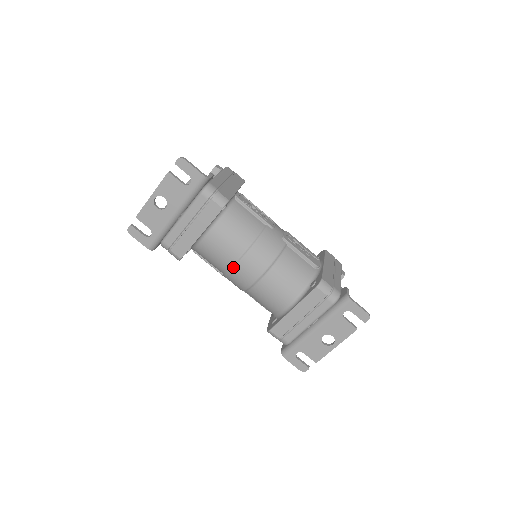
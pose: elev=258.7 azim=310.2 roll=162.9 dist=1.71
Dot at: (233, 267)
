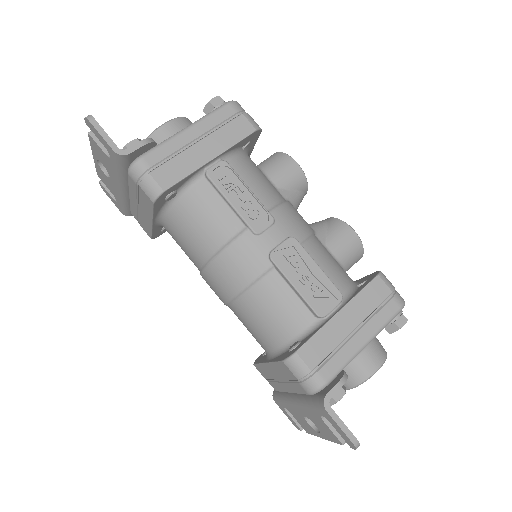
Dot at: (200, 274)
